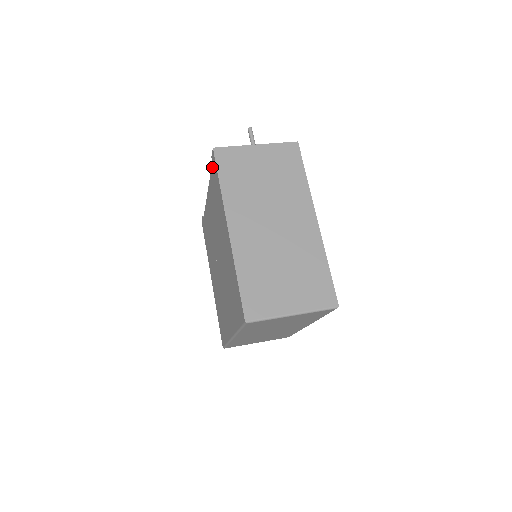
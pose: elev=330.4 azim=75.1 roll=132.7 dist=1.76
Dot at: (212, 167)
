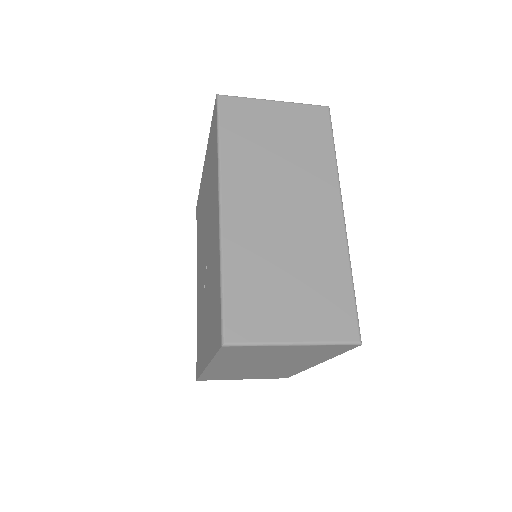
Dot at: (197, 221)
